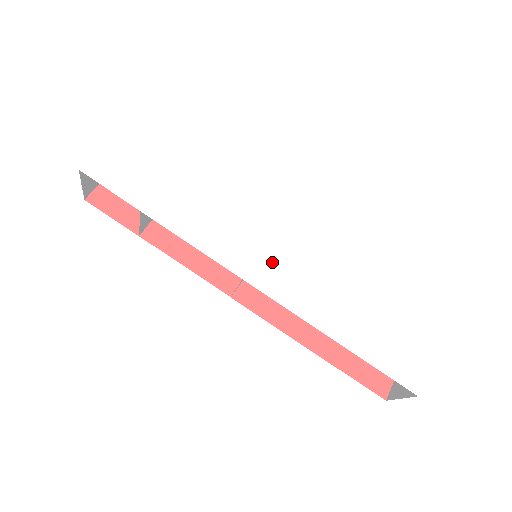
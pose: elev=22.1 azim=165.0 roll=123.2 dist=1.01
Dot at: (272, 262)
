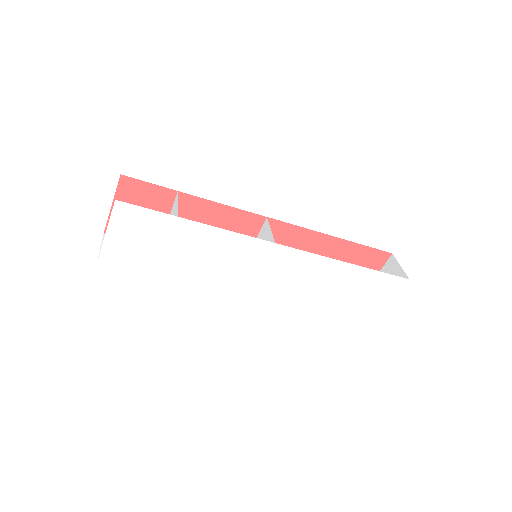
Dot at: (268, 279)
